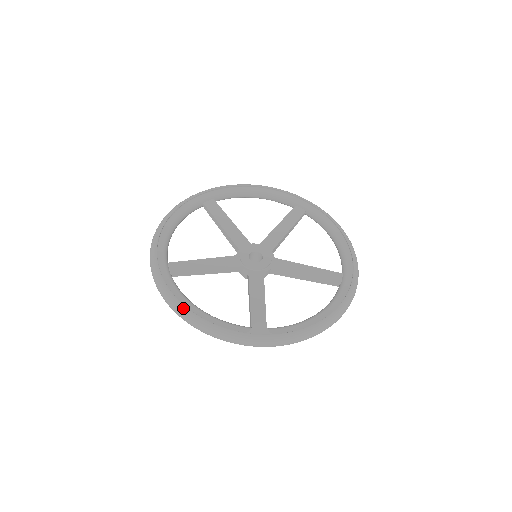
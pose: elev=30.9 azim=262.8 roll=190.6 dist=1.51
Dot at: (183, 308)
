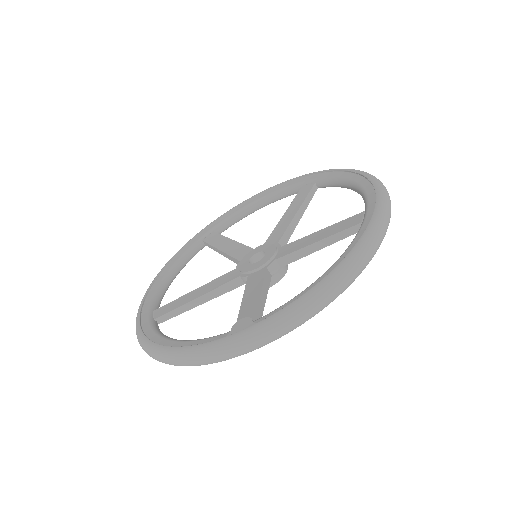
Dot at: (153, 346)
